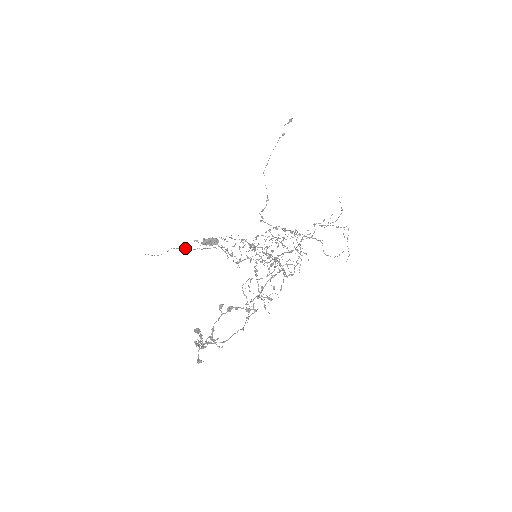
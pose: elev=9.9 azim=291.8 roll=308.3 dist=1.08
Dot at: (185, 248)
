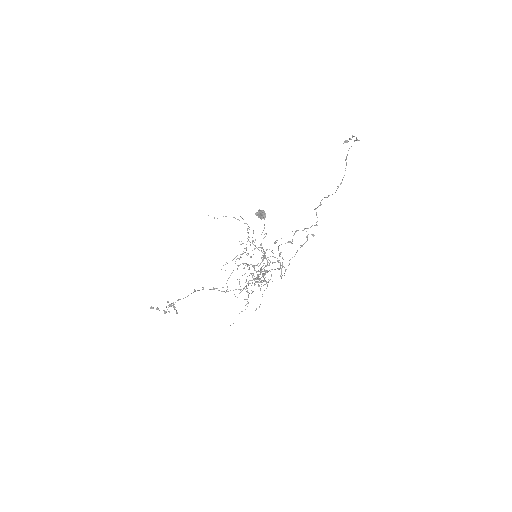
Dot at: (235, 218)
